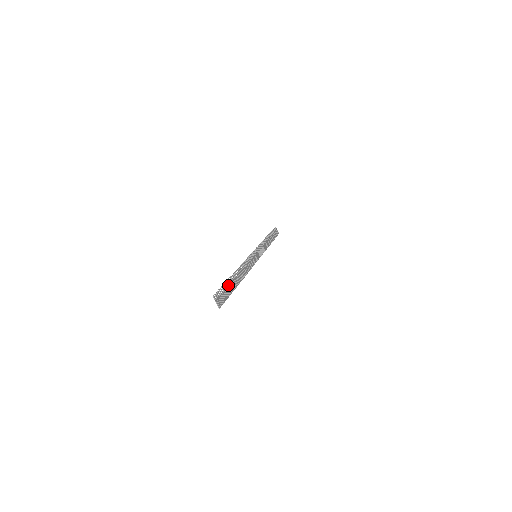
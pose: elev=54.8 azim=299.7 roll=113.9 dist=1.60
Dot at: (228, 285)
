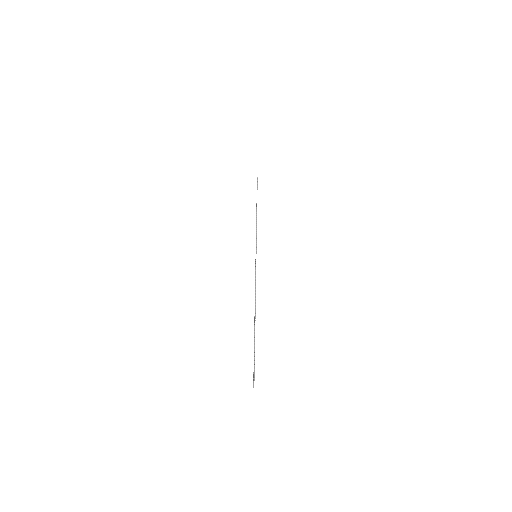
Dot at: occluded
